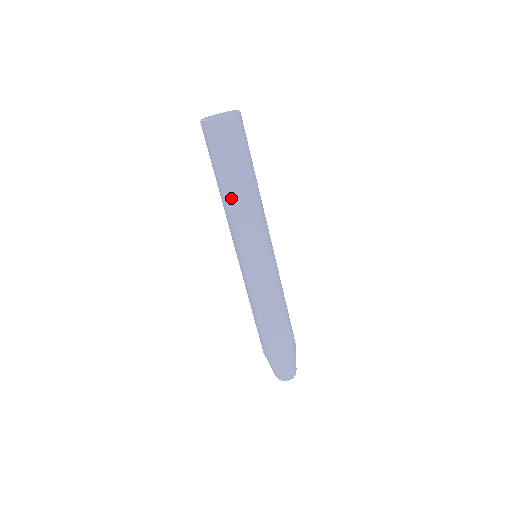
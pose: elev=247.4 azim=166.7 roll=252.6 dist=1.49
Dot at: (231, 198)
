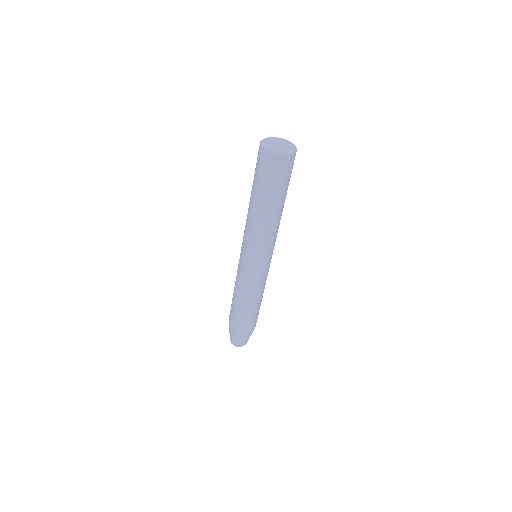
Dot at: (252, 209)
